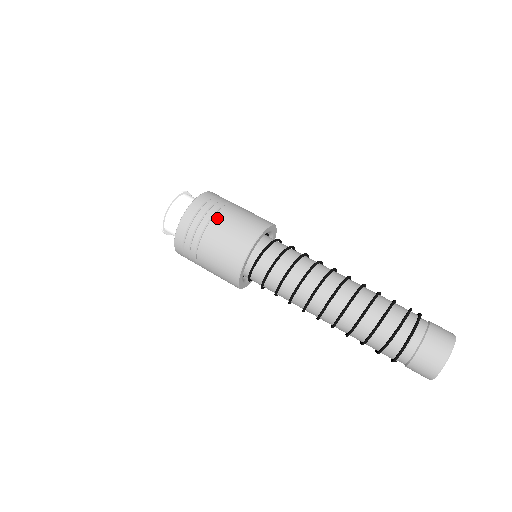
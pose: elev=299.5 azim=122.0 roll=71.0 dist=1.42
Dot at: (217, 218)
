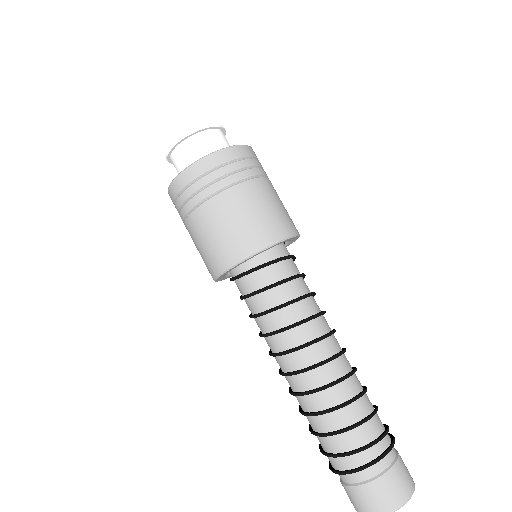
Dot at: (224, 196)
